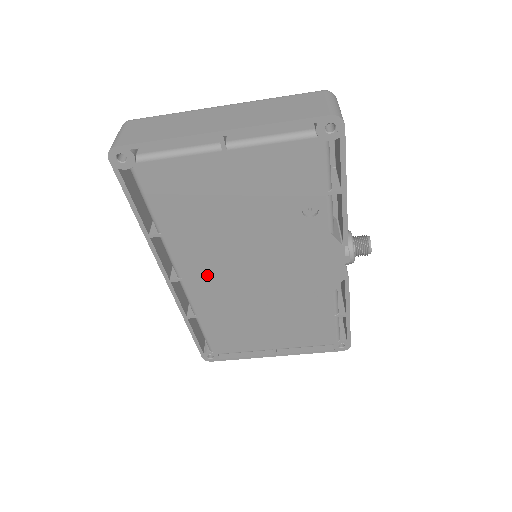
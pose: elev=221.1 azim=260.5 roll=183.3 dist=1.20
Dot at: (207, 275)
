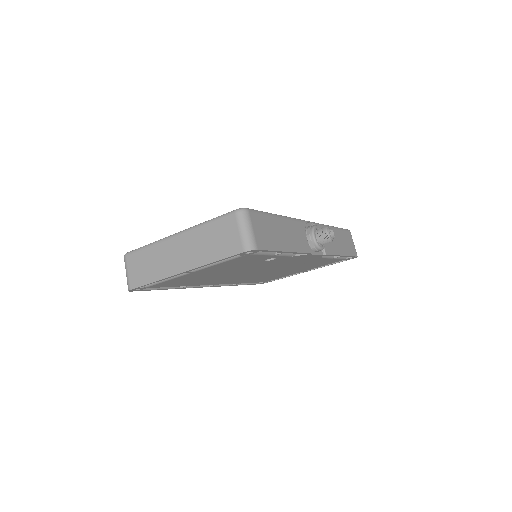
Dot at: (230, 280)
